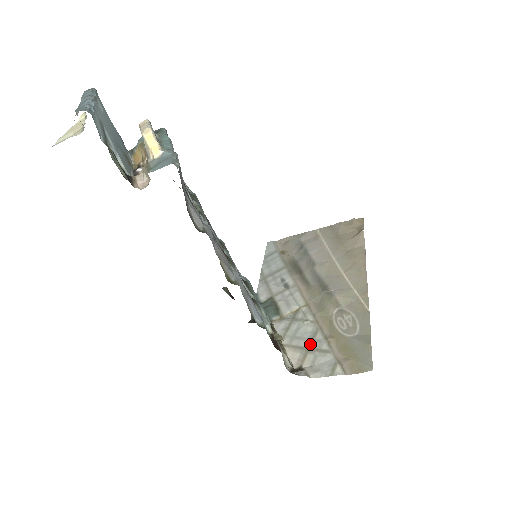
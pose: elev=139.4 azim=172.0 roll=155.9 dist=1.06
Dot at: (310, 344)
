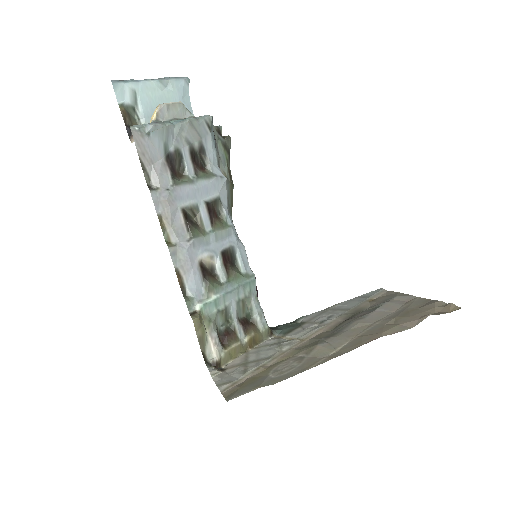
Dot at: (252, 361)
